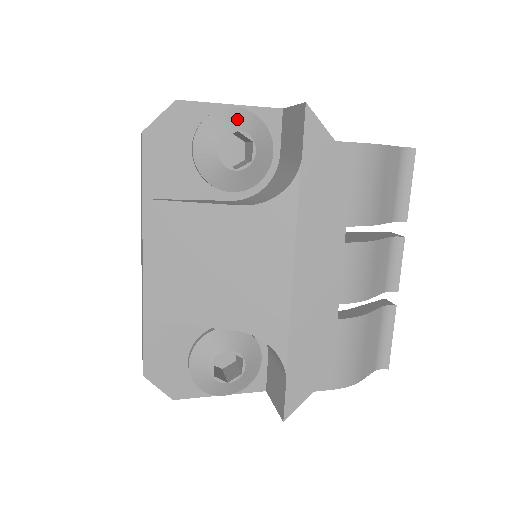
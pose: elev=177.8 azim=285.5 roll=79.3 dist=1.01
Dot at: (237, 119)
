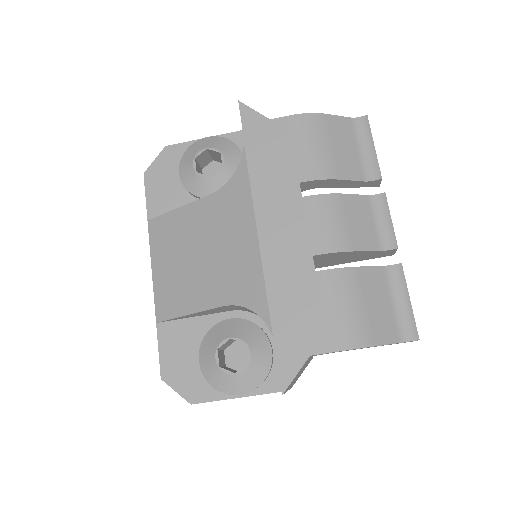
Dot at: (207, 143)
